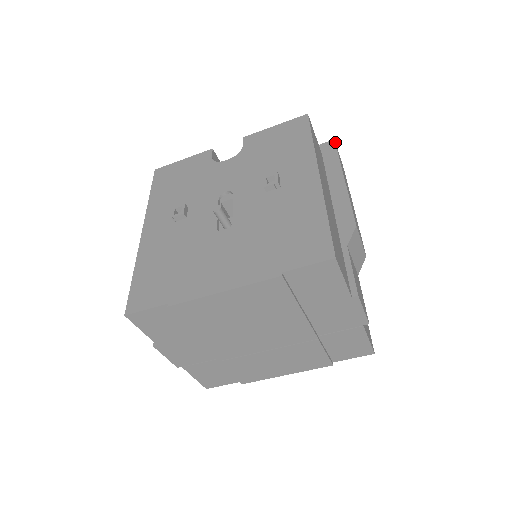
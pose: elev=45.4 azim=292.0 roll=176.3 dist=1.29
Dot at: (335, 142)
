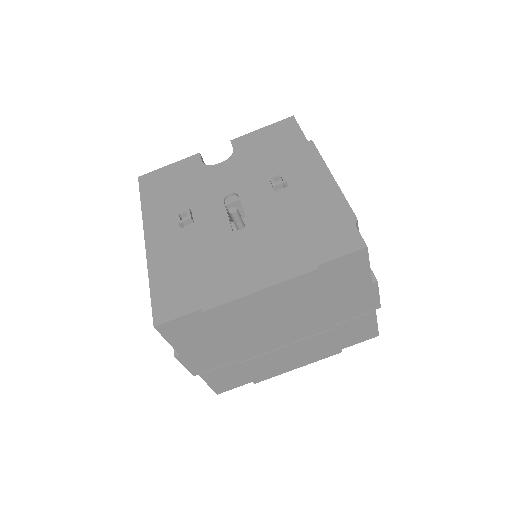
Dot at: (313, 142)
